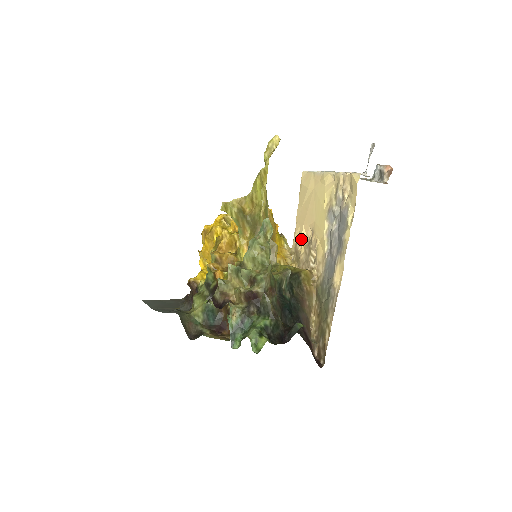
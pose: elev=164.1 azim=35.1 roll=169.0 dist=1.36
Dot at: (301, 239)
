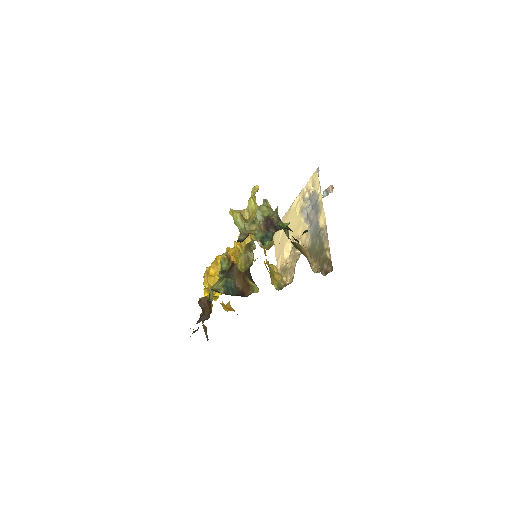
Dot at: (284, 258)
